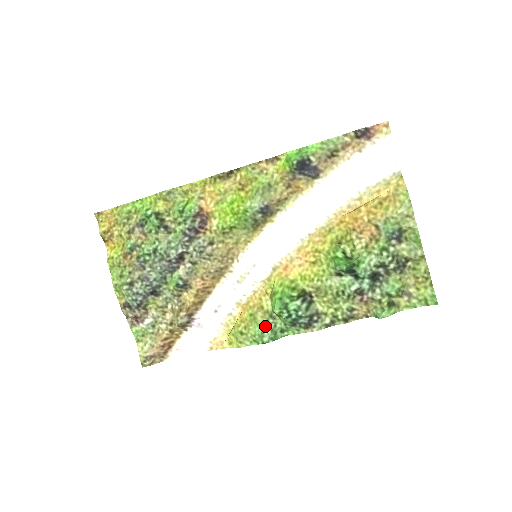
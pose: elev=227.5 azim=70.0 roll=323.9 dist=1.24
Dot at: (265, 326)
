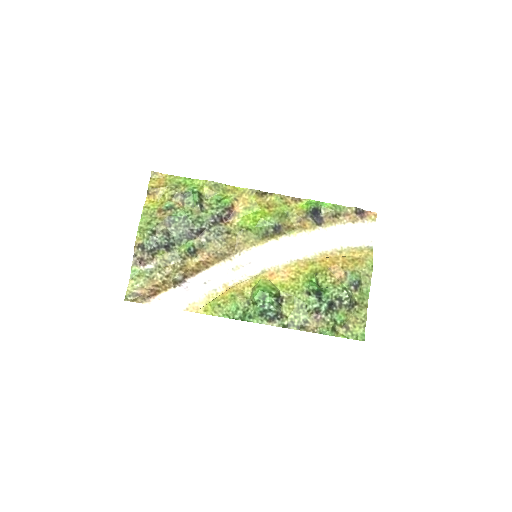
Dot at: (240, 307)
